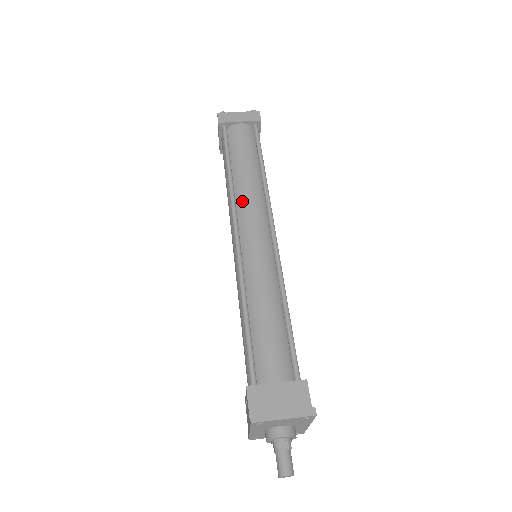
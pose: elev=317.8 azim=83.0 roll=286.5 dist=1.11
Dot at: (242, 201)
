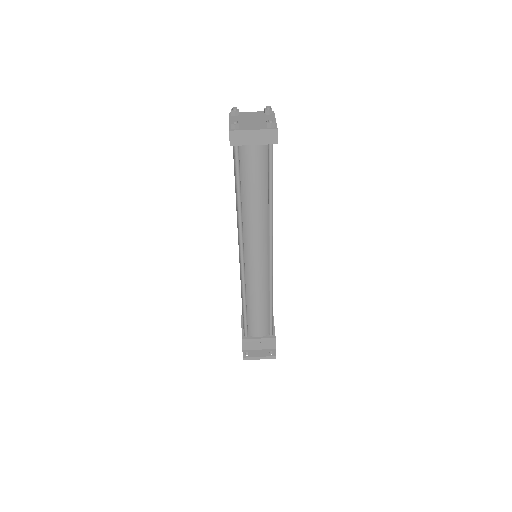
Dot at: (248, 232)
